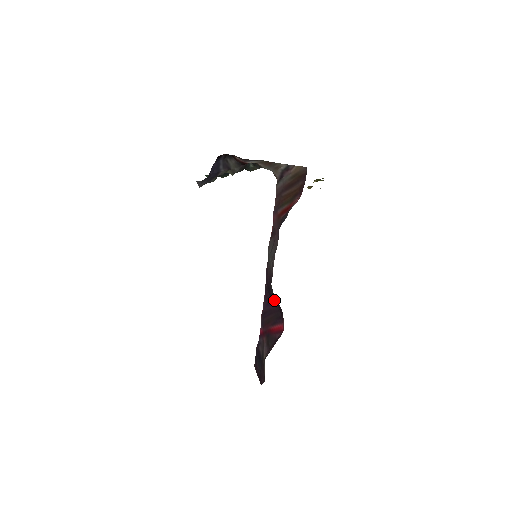
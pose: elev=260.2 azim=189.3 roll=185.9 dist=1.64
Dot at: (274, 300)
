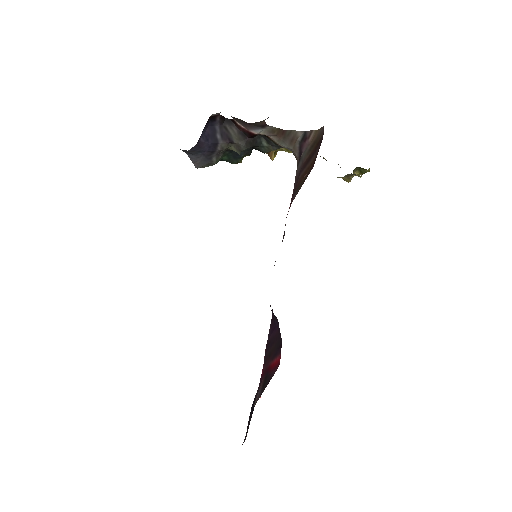
Dot at: (276, 321)
